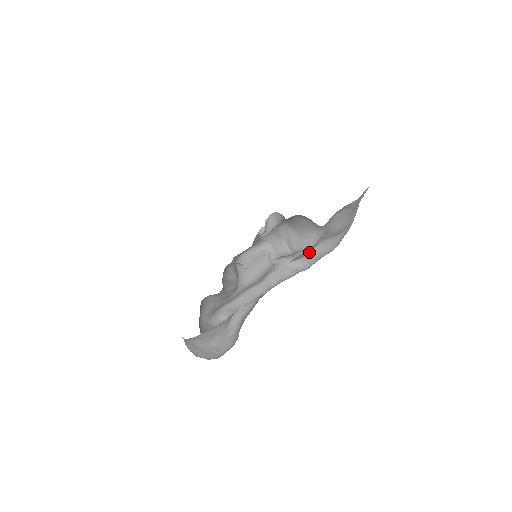
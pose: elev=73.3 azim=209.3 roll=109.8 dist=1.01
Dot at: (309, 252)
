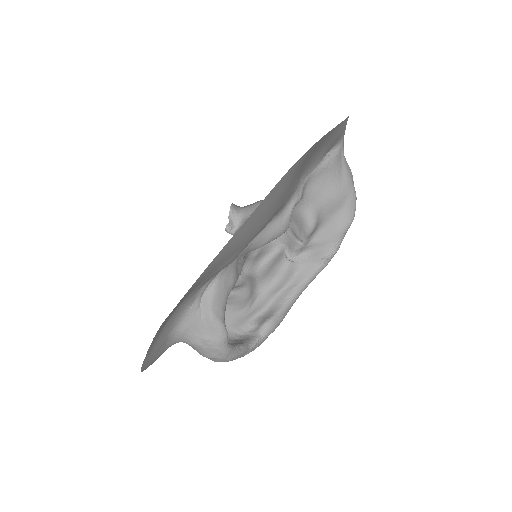
Dot at: (281, 227)
